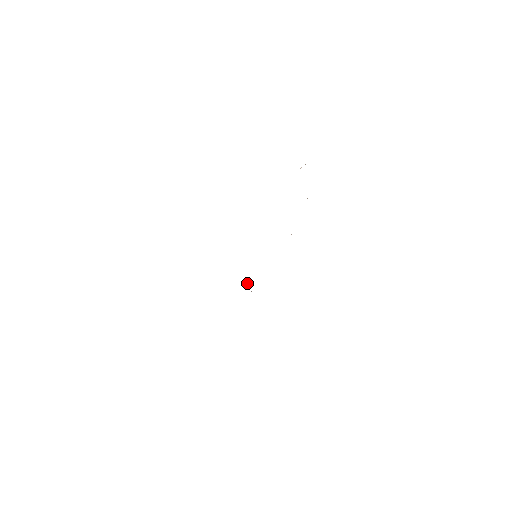
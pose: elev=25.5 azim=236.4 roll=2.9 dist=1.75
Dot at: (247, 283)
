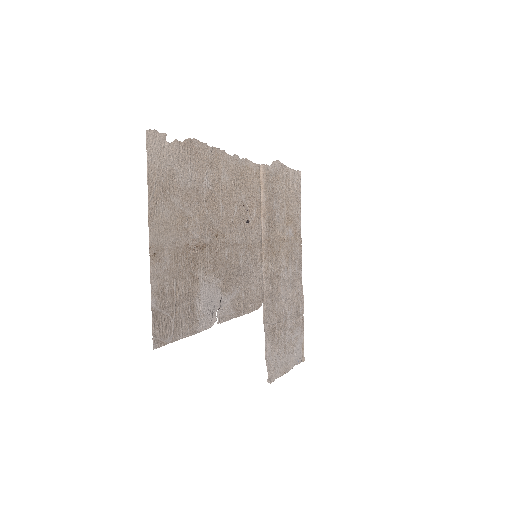
Dot at: (267, 287)
